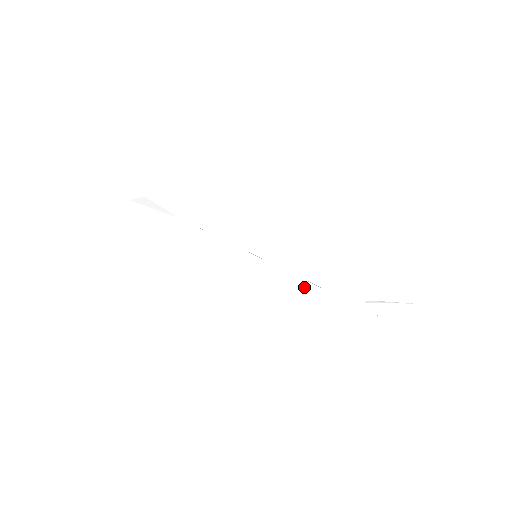
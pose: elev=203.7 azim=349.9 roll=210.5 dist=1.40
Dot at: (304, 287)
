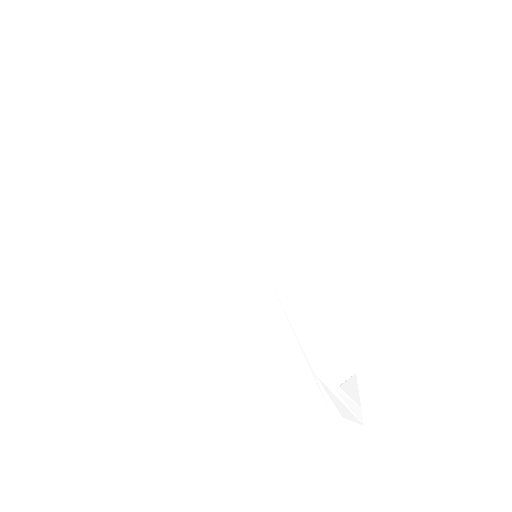
Dot at: (279, 321)
